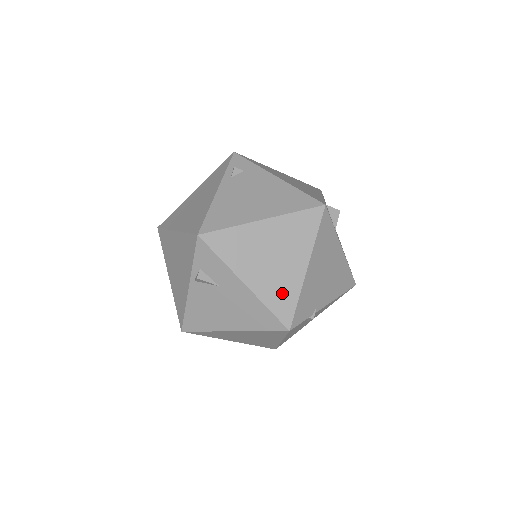
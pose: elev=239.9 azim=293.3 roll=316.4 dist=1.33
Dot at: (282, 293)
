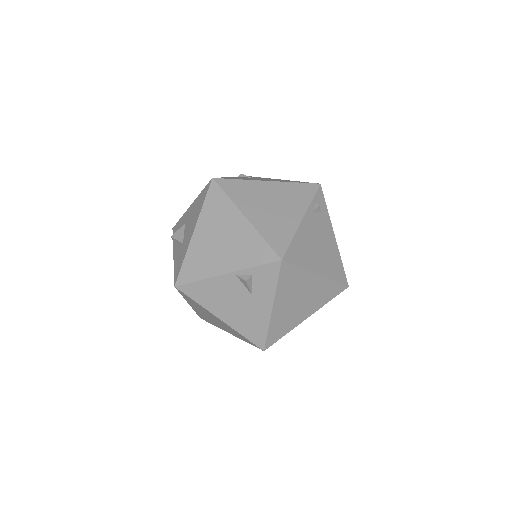
Dot at: (283, 326)
